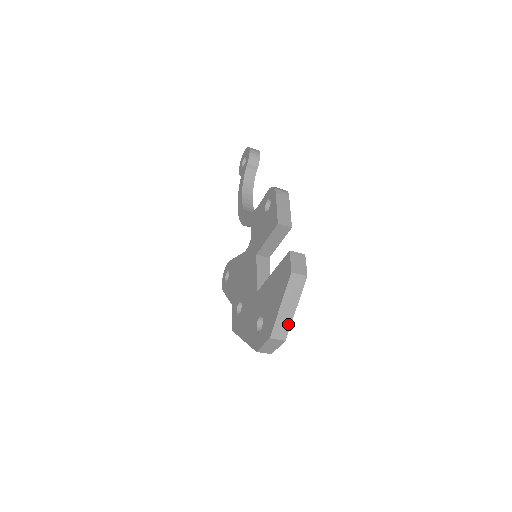
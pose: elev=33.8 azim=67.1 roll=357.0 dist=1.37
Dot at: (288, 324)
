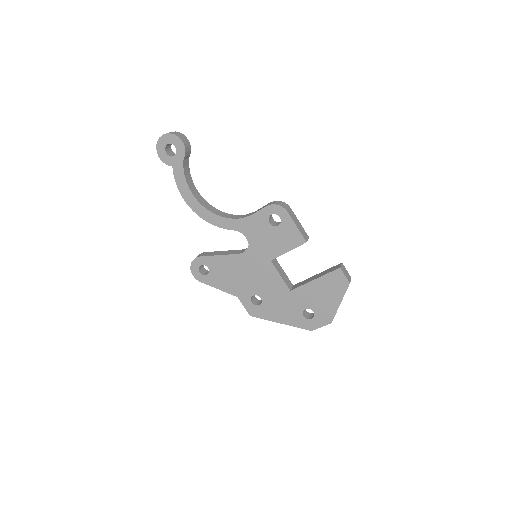
Dot at: occluded
